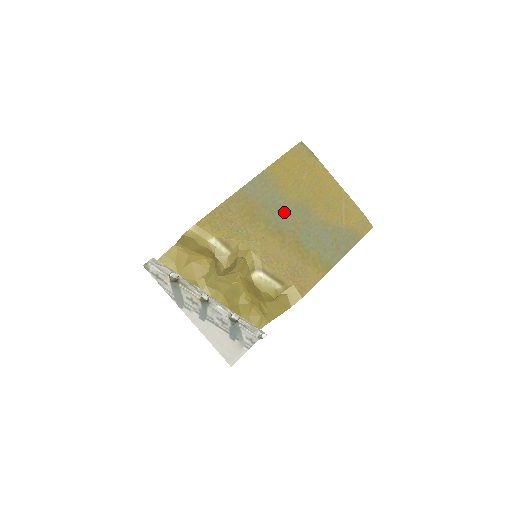
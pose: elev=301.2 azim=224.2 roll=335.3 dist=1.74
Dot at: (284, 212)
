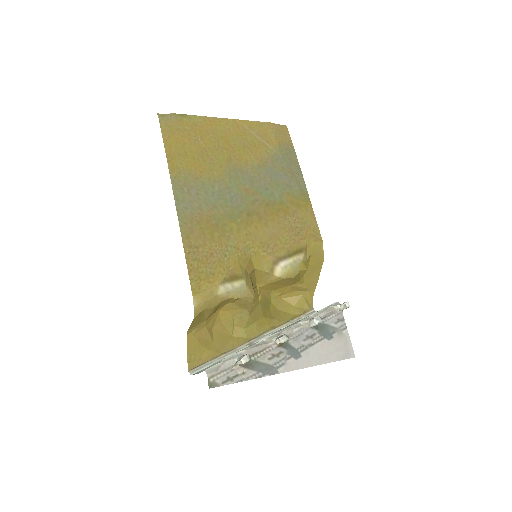
Dot at: (230, 193)
